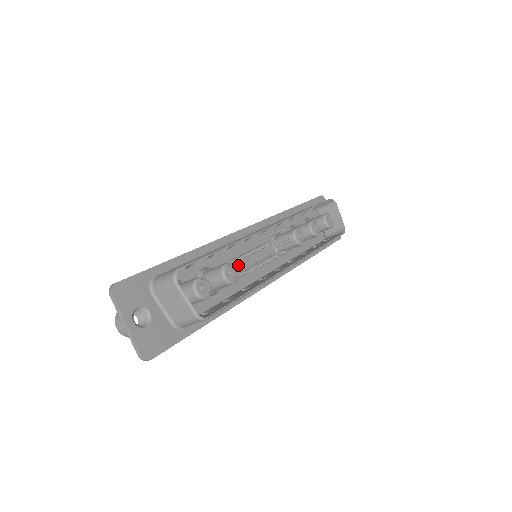
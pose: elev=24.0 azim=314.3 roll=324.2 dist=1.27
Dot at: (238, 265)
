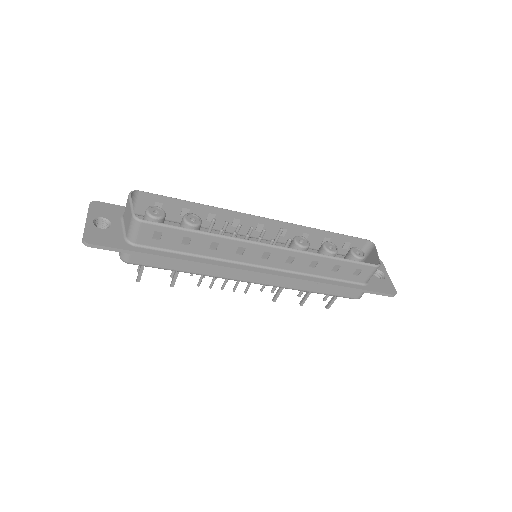
Dot at: occluded
